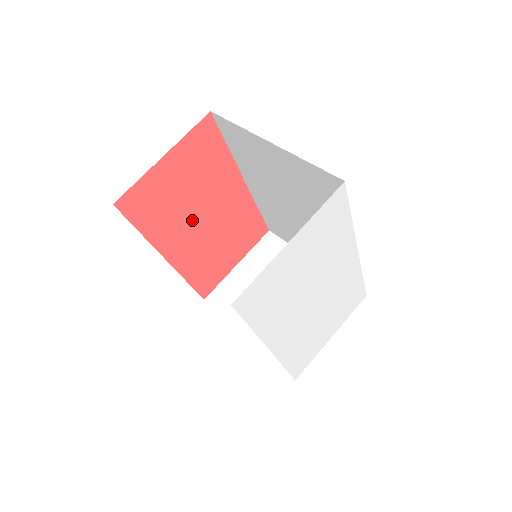
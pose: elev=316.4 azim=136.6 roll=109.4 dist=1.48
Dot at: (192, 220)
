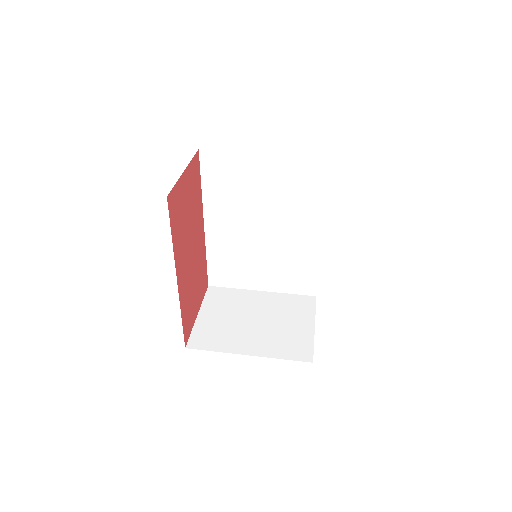
Dot at: (187, 245)
